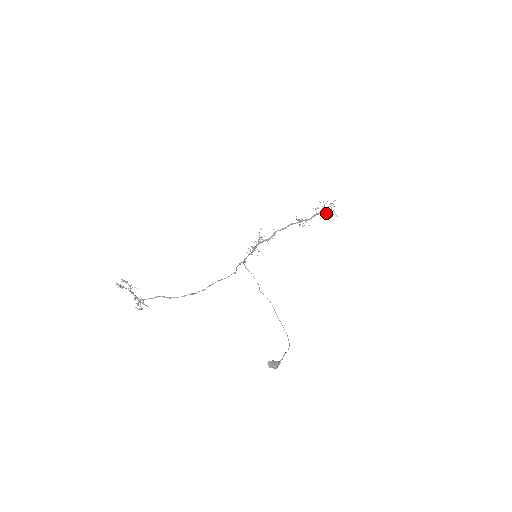
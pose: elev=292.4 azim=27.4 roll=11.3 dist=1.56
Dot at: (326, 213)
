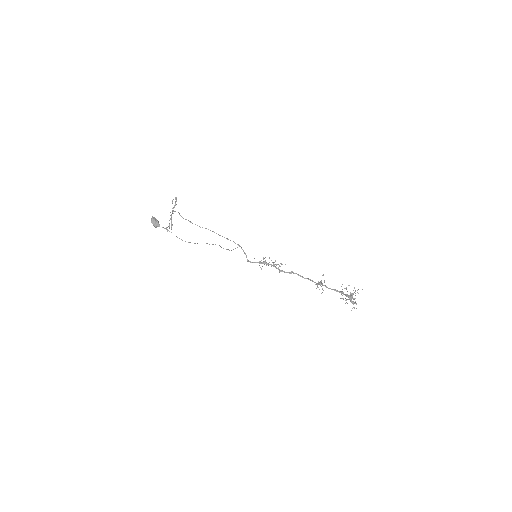
Dot at: (347, 295)
